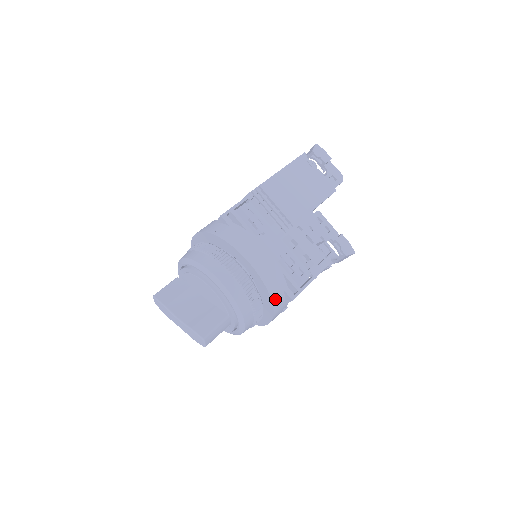
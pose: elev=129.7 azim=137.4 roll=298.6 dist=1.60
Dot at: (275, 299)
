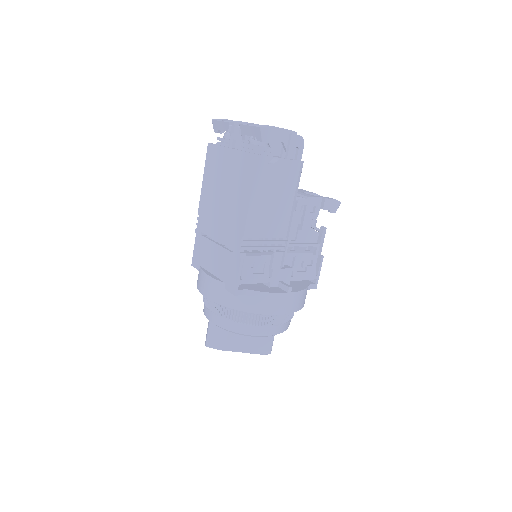
Dot at: occluded
